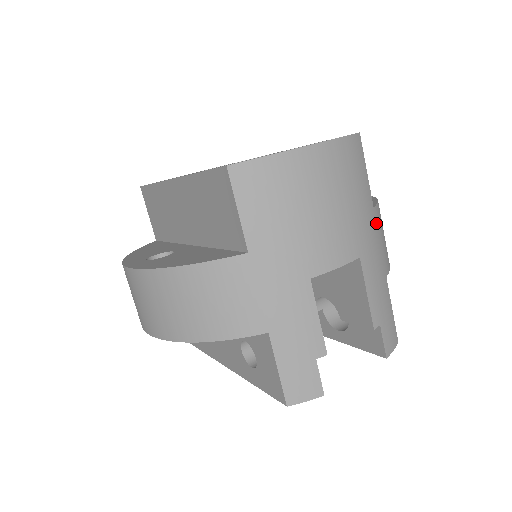
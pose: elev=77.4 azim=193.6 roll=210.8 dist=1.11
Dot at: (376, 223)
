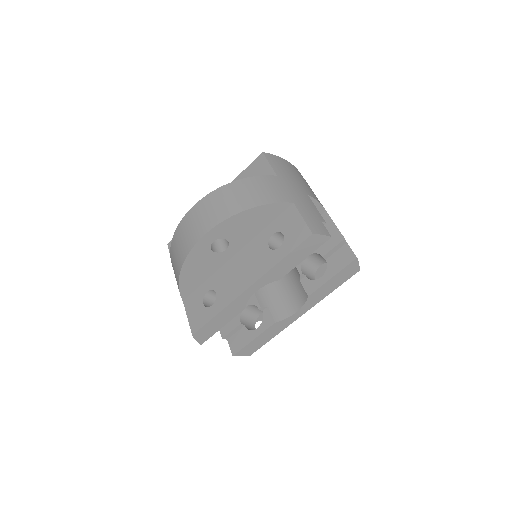
Dot at: occluded
